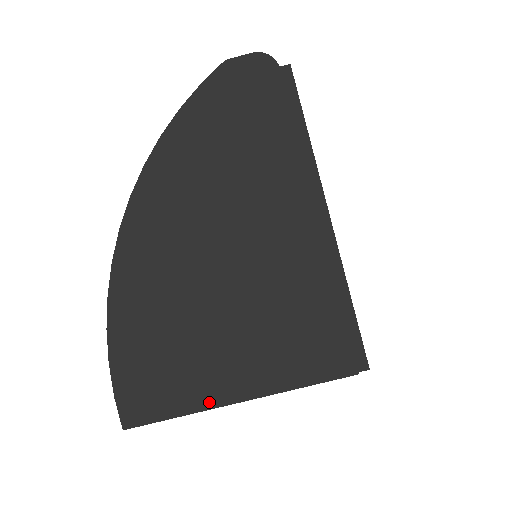
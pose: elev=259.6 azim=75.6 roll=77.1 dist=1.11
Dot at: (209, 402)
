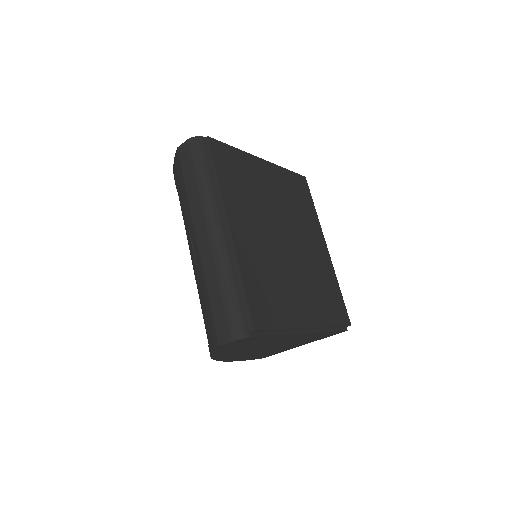
Dot at: occluded
